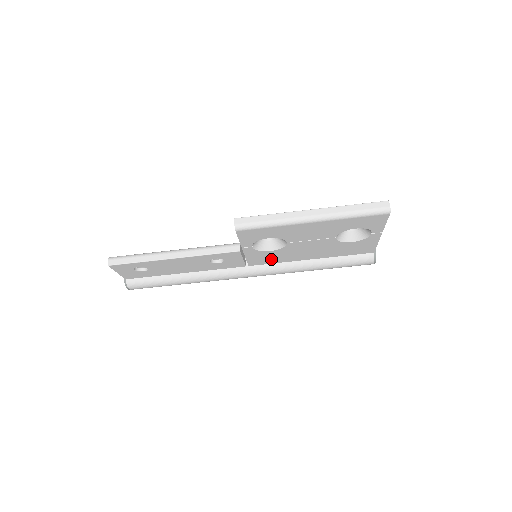
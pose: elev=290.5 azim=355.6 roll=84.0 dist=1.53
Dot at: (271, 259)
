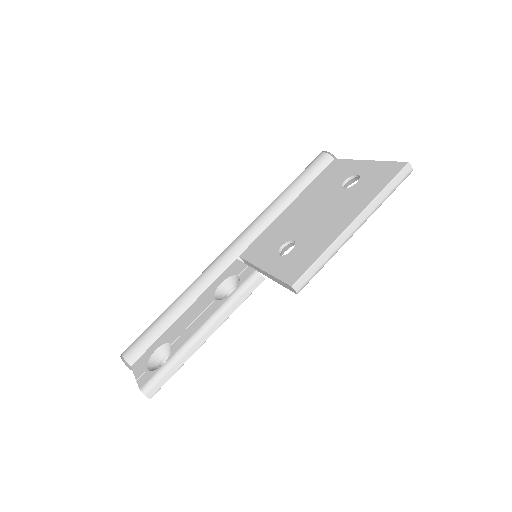
Dot at: occluded
